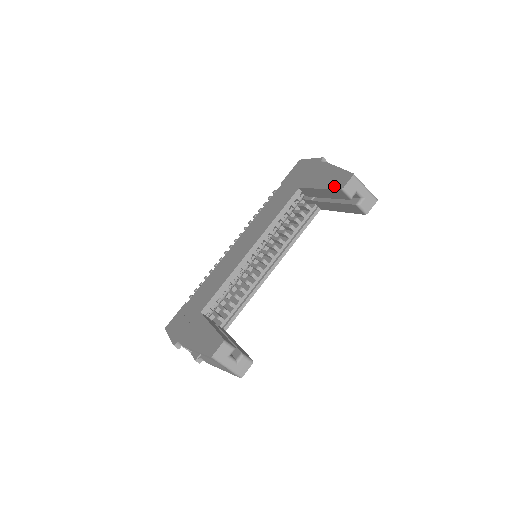
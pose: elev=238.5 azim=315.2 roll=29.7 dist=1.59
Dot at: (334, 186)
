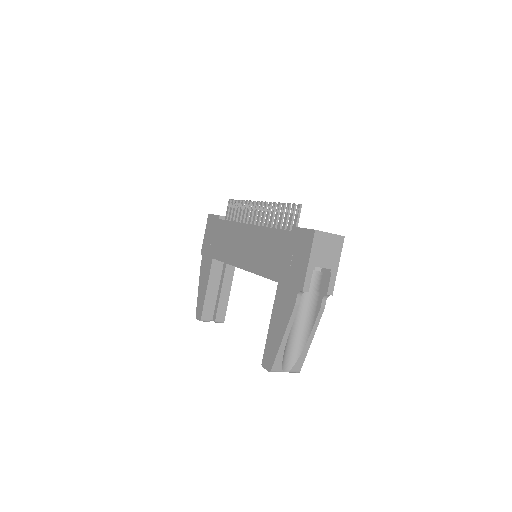
Dot at: (265, 351)
